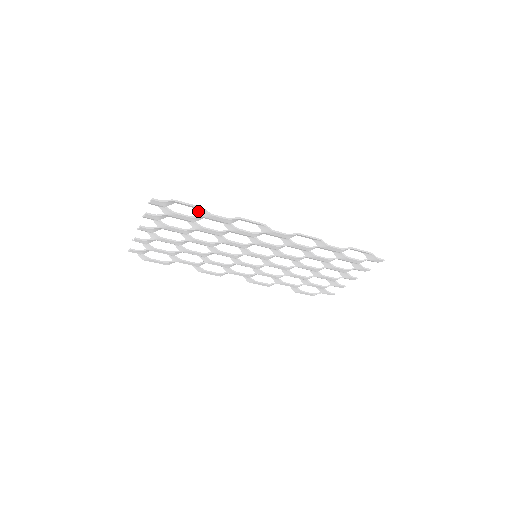
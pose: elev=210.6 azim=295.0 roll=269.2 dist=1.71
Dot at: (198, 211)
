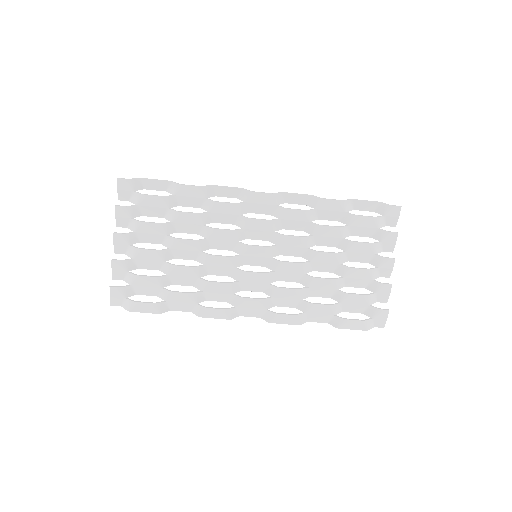
Dot at: (169, 192)
